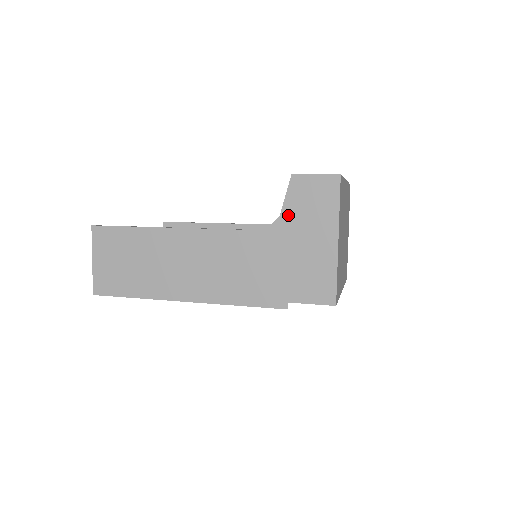
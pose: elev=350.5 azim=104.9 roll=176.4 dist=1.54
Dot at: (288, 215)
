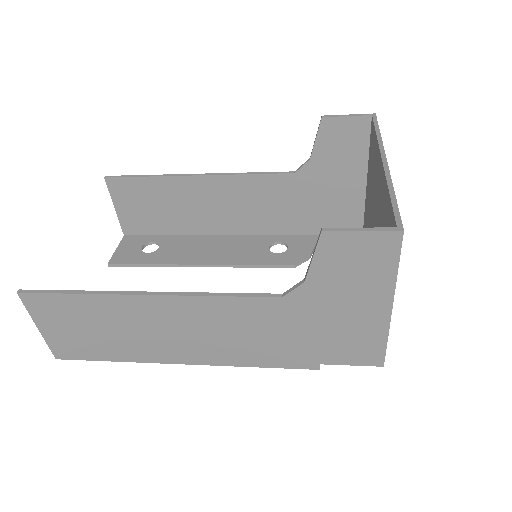
Dot at: (317, 281)
